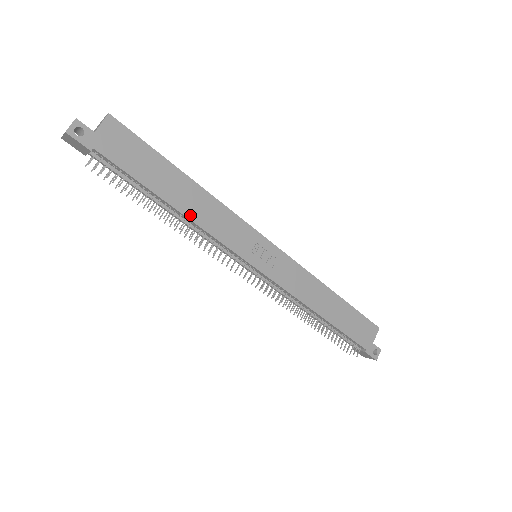
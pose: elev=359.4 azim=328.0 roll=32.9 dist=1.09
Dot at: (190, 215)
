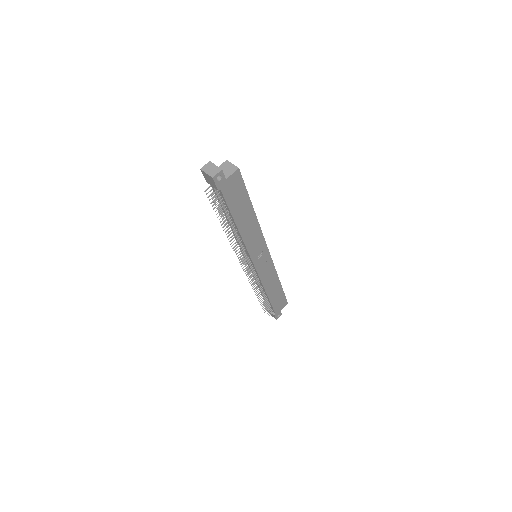
Dot at: (243, 233)
